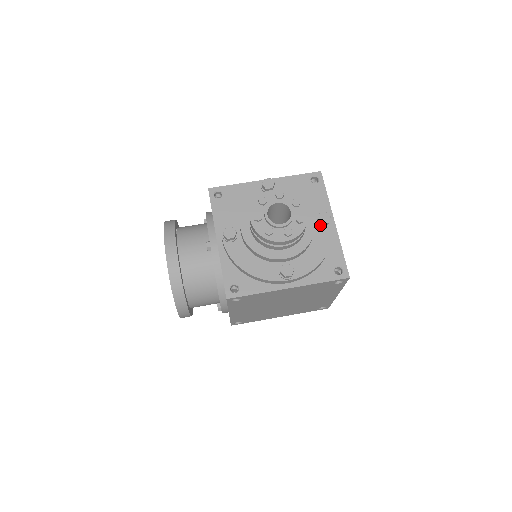
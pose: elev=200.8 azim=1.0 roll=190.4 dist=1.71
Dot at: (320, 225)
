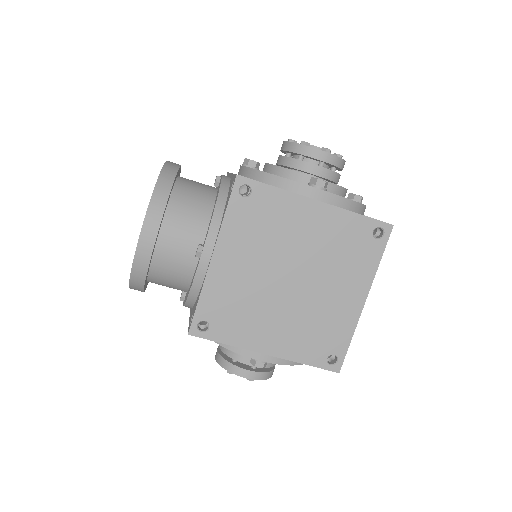
Dot at: (351, 199)
